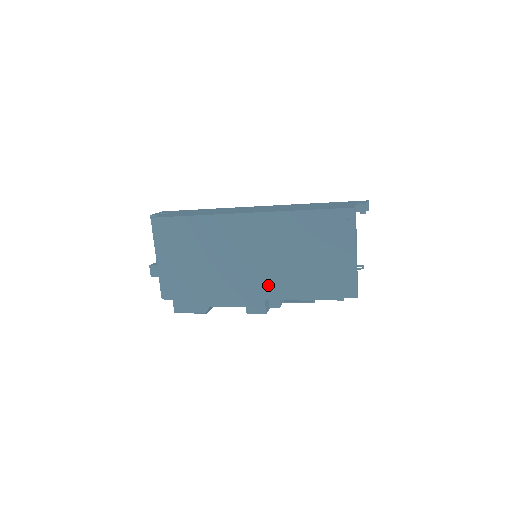
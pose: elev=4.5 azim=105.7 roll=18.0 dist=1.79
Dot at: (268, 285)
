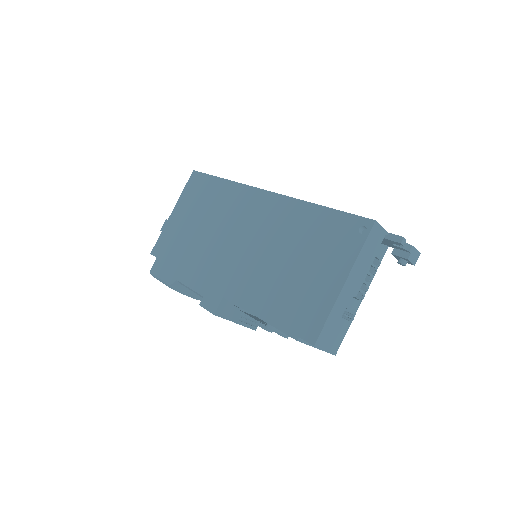
Dot at: (236, 280)
